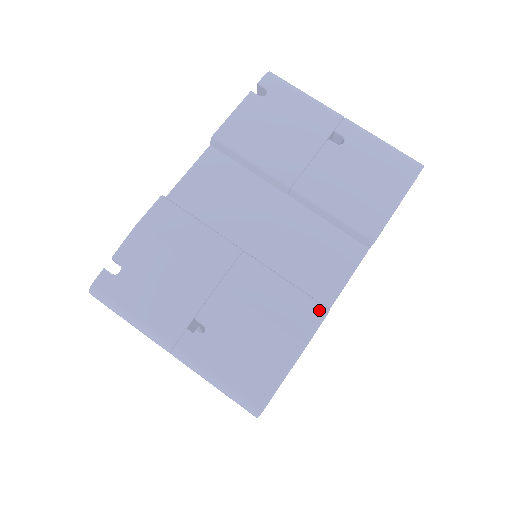
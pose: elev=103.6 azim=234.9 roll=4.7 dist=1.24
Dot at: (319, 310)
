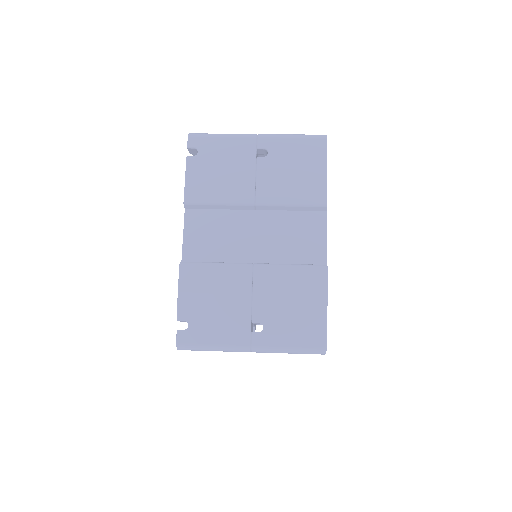
Dot at: (321, 270)
